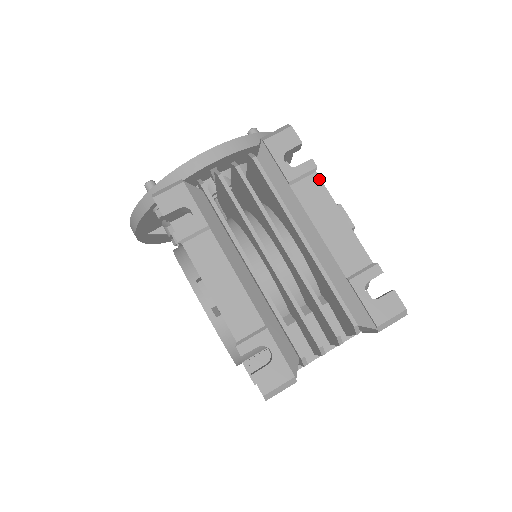
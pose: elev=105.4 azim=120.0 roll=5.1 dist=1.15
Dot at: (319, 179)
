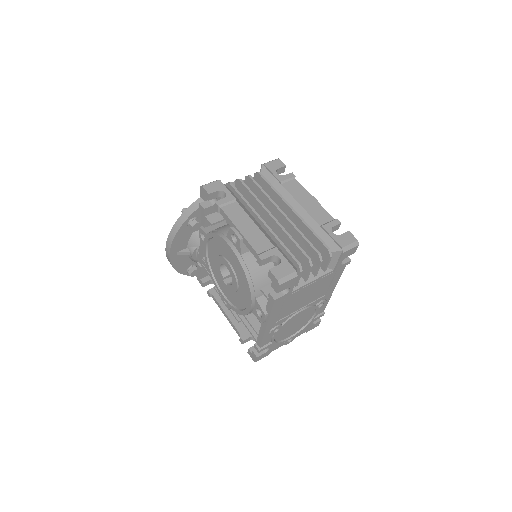
Dot at: (297, 182)
